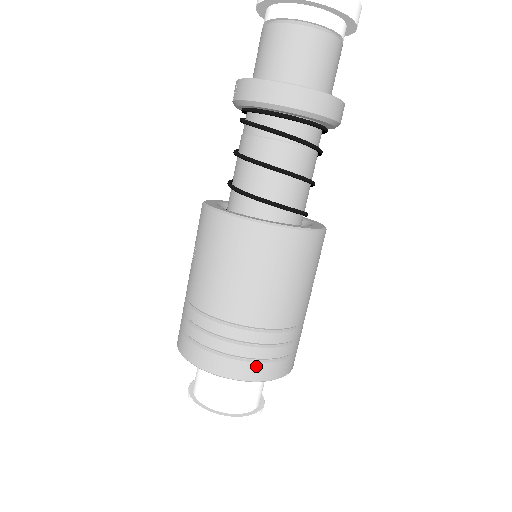
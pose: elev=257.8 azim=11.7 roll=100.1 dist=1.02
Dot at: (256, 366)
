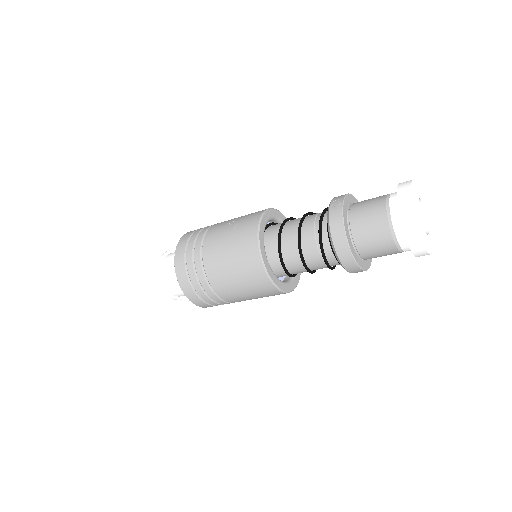
Dot at: (198, 299)
